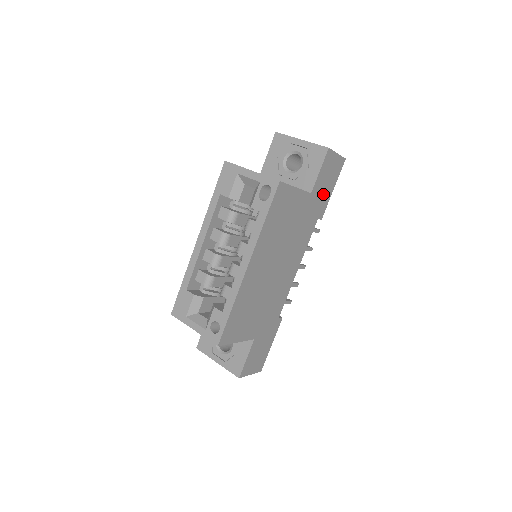
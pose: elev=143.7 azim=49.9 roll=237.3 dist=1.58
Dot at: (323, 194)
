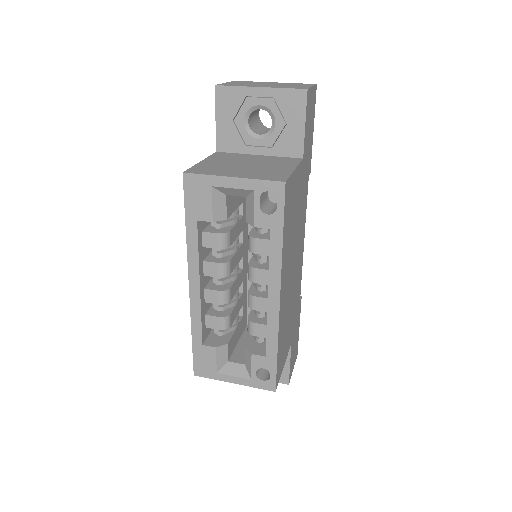
Dot at: (308, 146)
